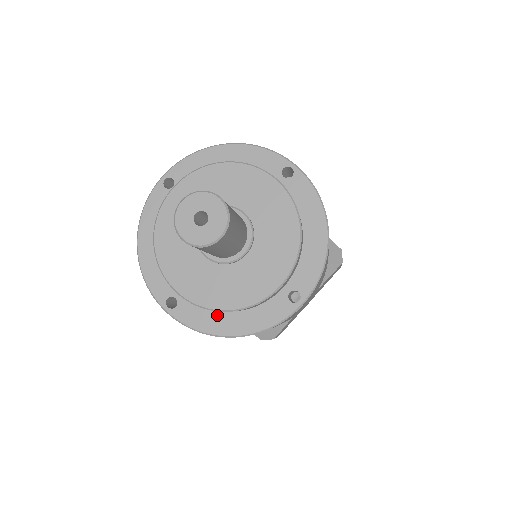
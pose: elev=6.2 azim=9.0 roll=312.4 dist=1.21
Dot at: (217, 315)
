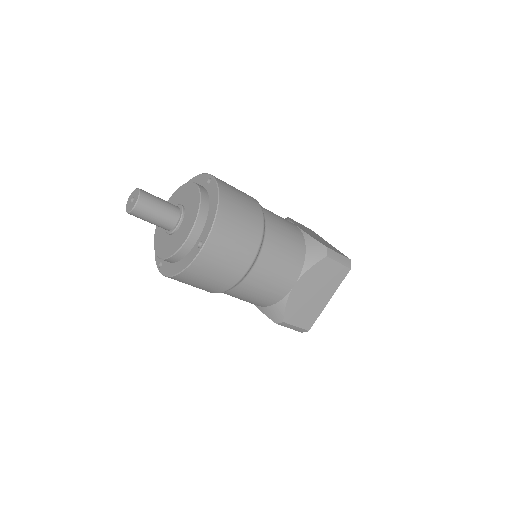
Dot at: (173, 265)
